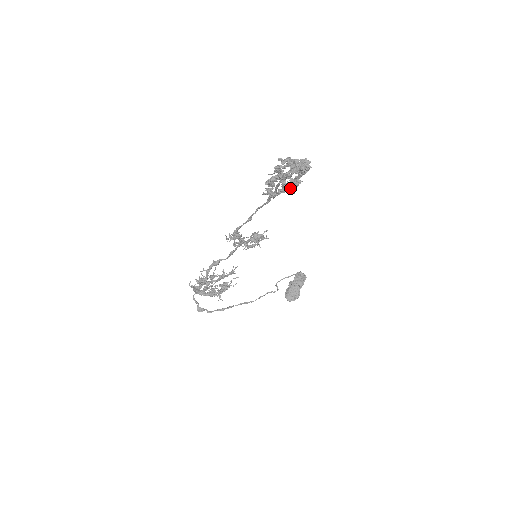
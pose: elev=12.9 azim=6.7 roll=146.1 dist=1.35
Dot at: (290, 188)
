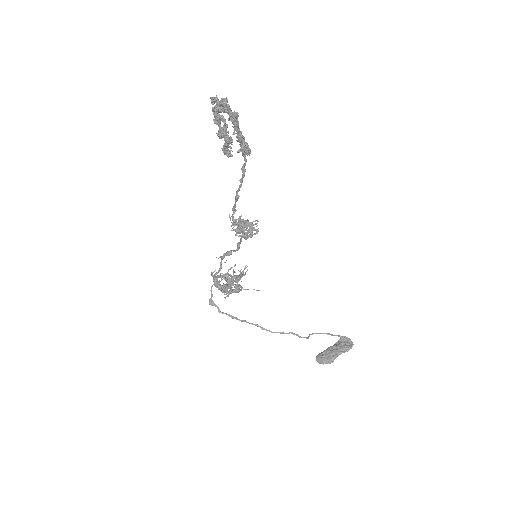
Dot at: (229, 140)
